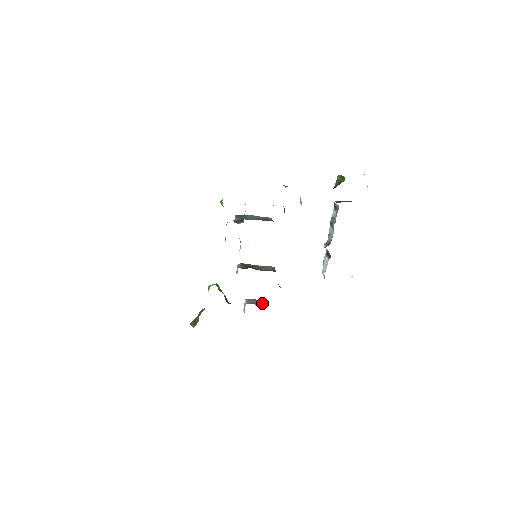
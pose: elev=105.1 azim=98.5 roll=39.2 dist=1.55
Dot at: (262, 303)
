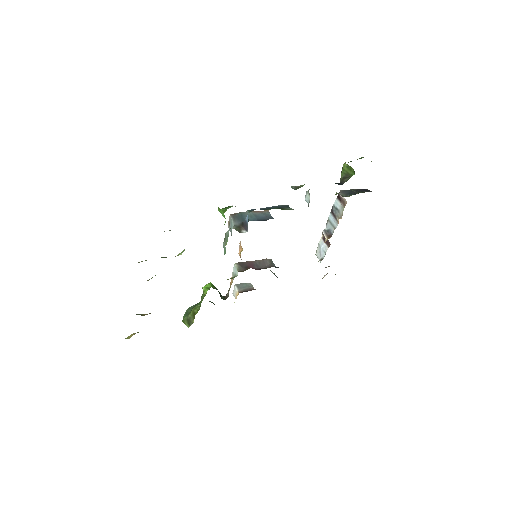
Dot at: occluded
